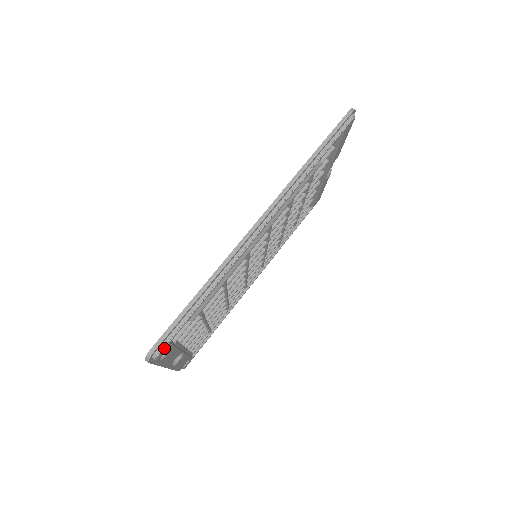
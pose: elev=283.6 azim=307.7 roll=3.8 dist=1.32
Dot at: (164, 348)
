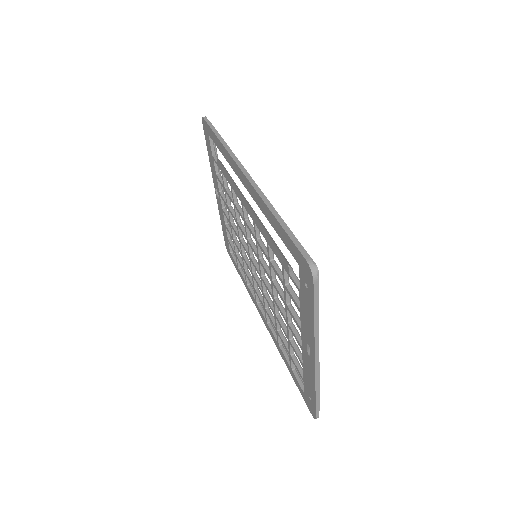
Dot at: (311, 259)
